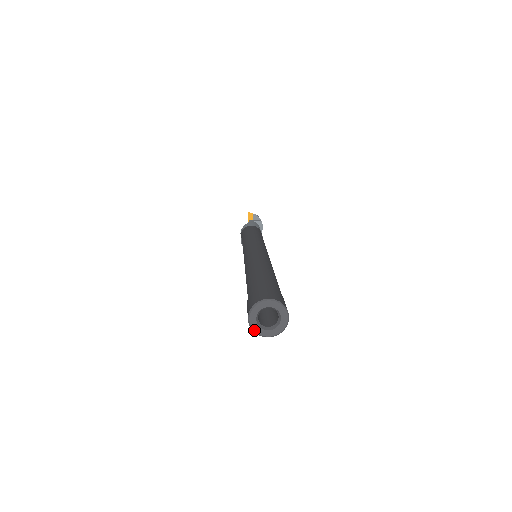
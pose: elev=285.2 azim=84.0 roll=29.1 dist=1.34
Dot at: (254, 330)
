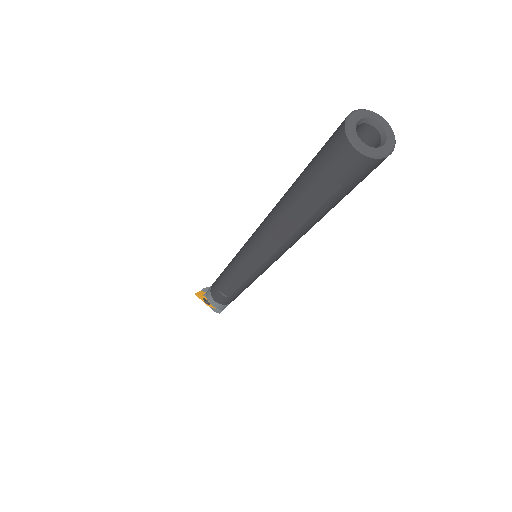
Dot at: (375, 156)
